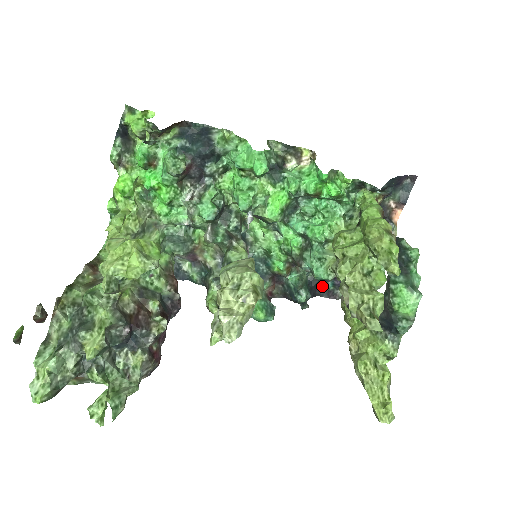
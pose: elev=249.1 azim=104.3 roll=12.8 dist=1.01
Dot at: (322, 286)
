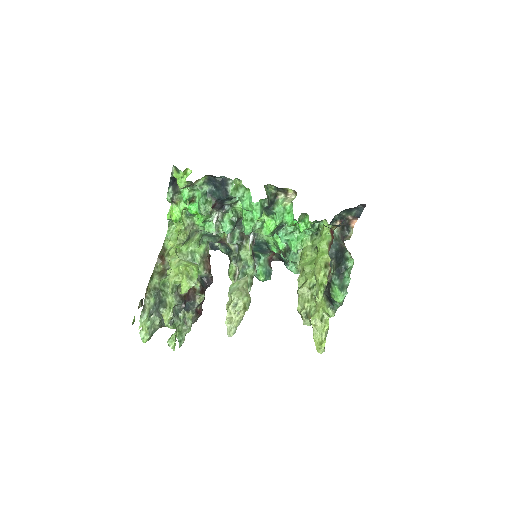
Dot at: occluded
